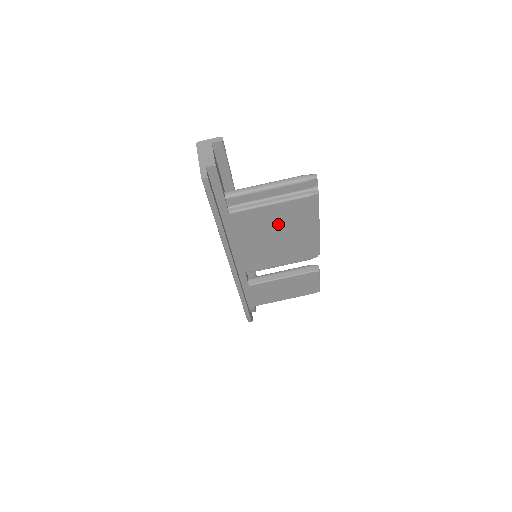
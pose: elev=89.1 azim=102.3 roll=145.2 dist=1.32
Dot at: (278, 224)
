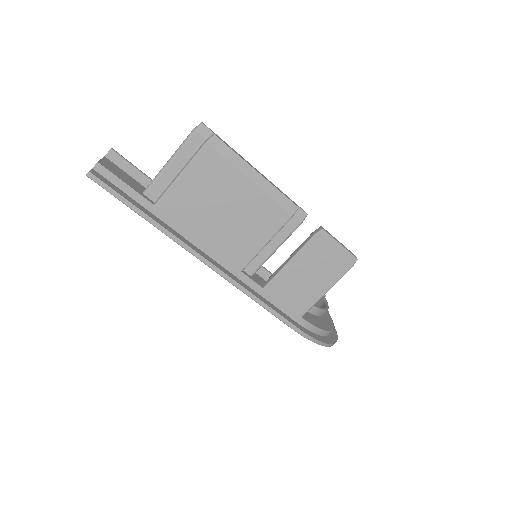
Dot at: (211, 192)
